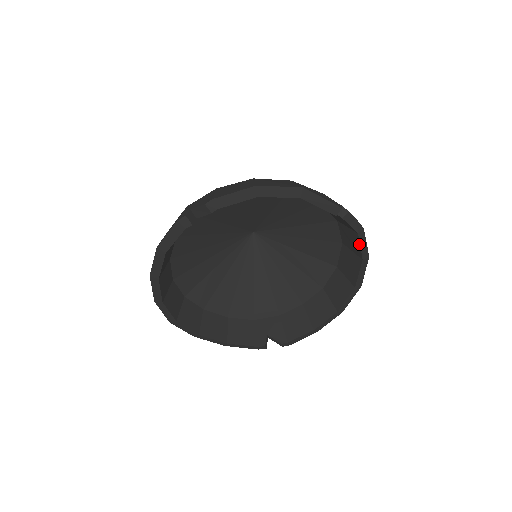
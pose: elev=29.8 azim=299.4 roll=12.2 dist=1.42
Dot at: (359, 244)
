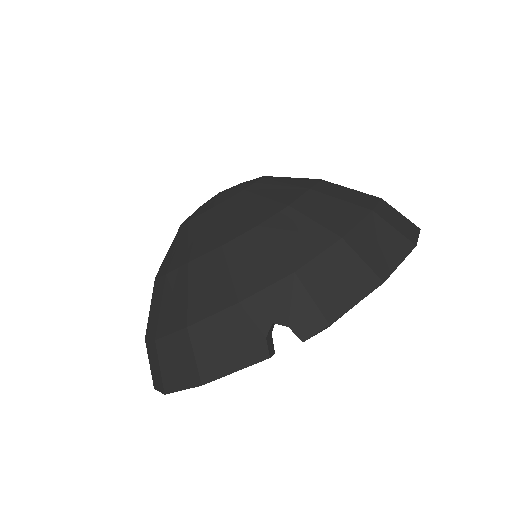
Dot at: occluded
